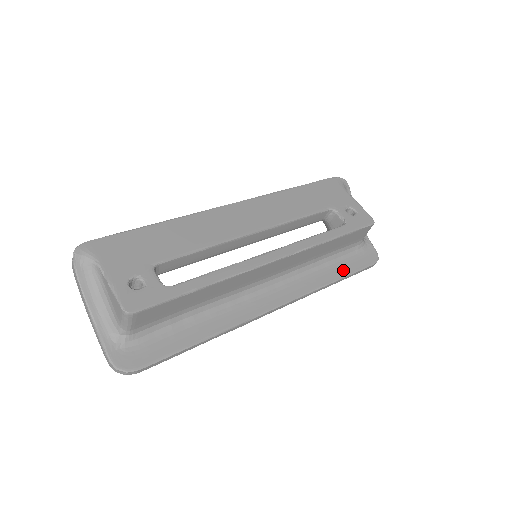
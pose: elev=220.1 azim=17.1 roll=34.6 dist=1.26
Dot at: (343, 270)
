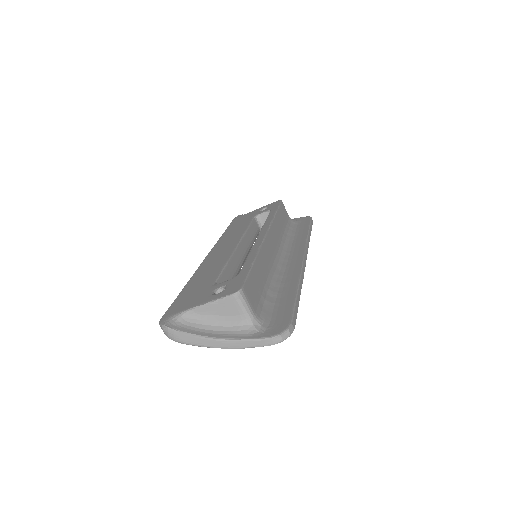
Dot at: (303, 230)
